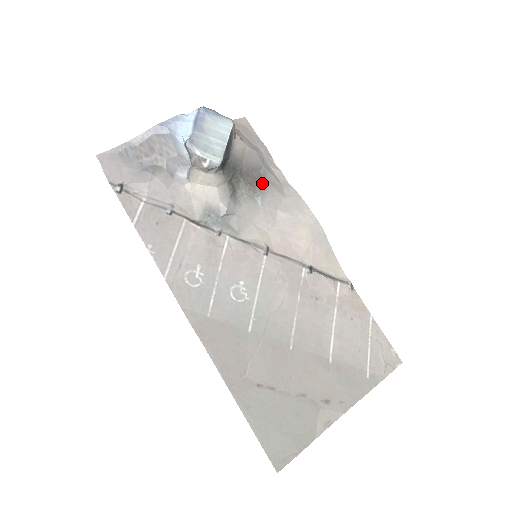
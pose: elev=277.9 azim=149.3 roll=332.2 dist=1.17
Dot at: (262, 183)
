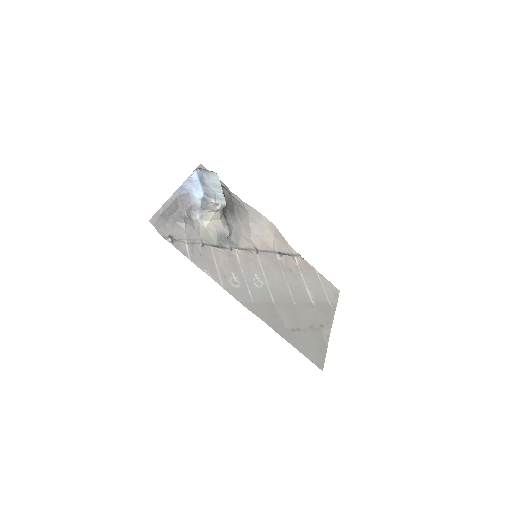
Dot at: (236, 208)
